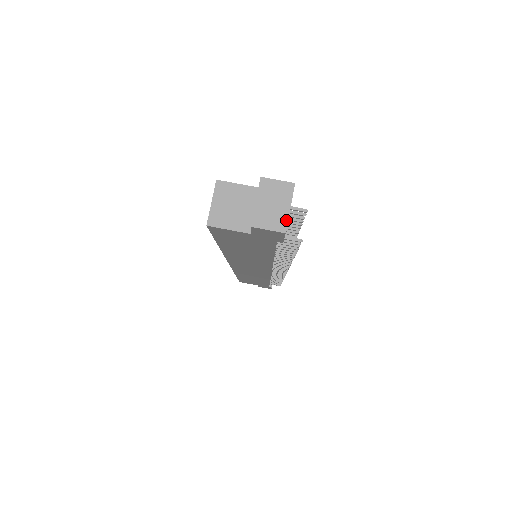
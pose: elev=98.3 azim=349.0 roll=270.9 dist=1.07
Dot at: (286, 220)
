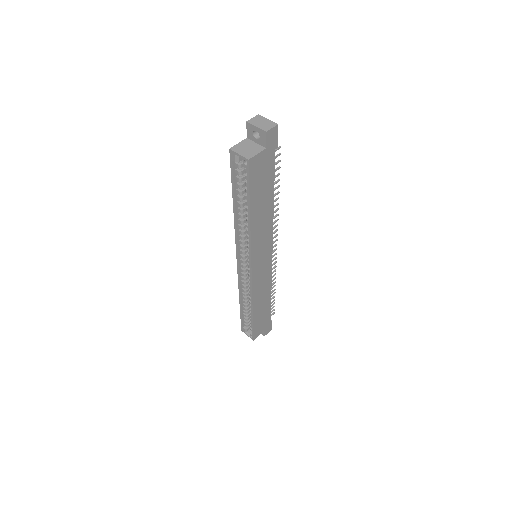
Dot at: (273, 122)
